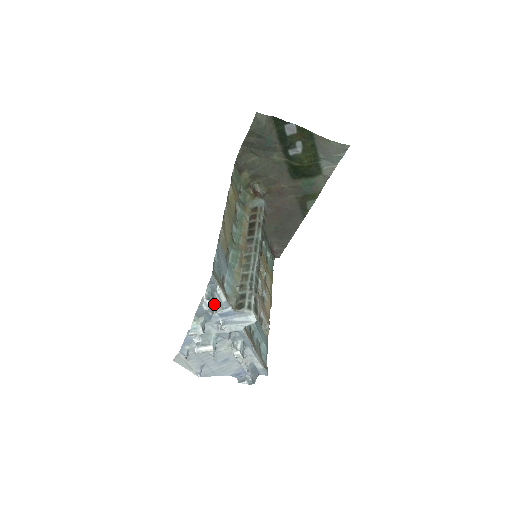
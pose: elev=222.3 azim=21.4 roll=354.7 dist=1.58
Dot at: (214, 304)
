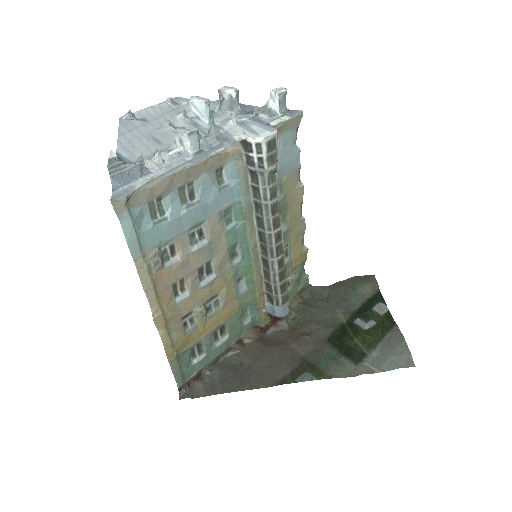
Dot at: (263, 117)
